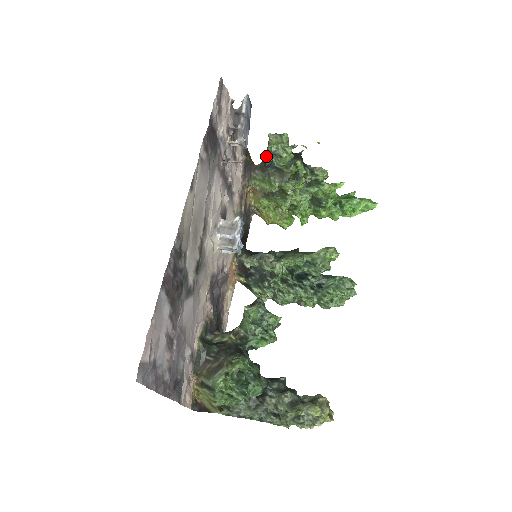
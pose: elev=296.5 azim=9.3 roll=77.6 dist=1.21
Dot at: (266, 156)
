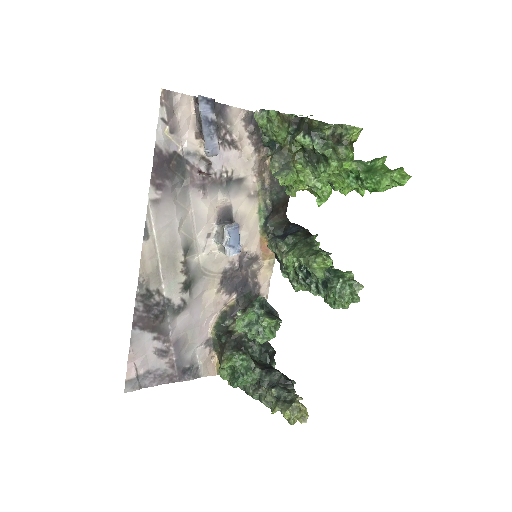
Dot at: occluded
